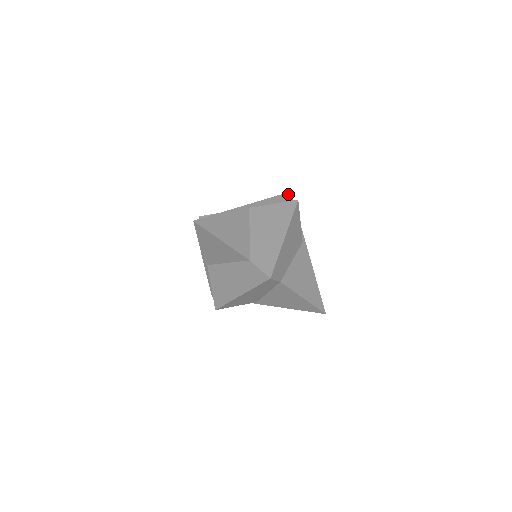
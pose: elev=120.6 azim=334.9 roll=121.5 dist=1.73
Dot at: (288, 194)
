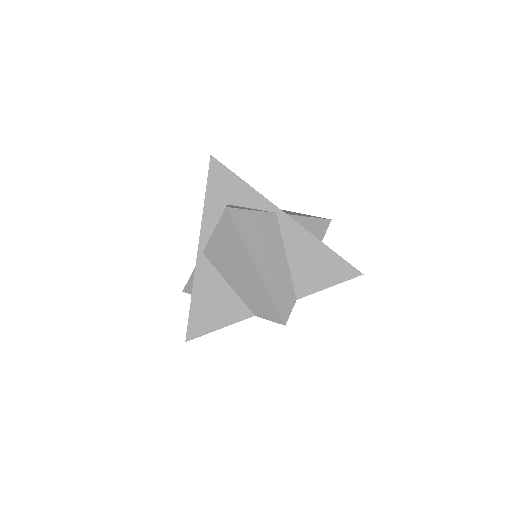
Dot at: (212, 165)
